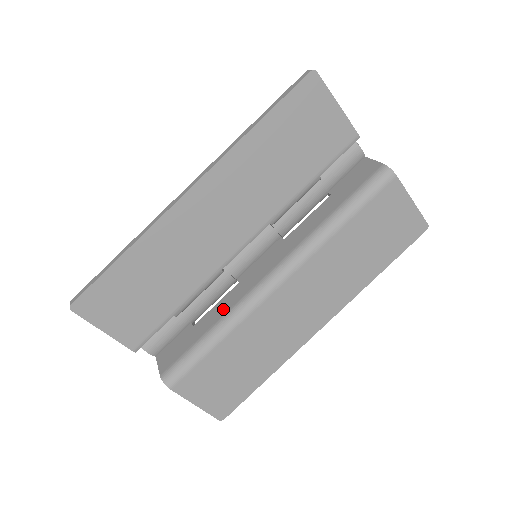
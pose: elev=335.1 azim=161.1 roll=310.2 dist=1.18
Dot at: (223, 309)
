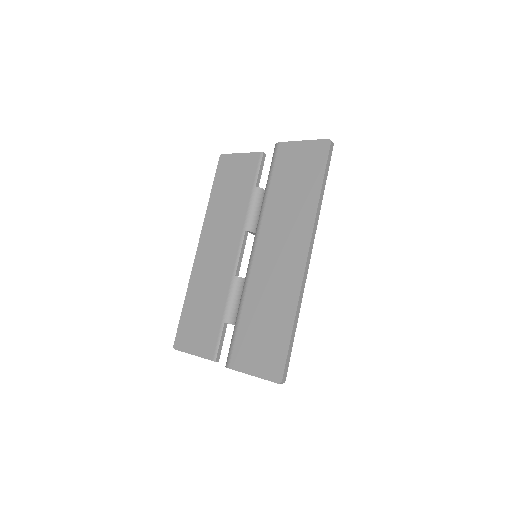
Dot at: occluded
